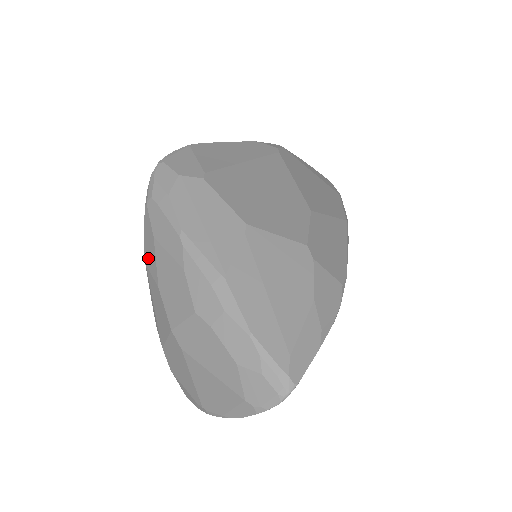
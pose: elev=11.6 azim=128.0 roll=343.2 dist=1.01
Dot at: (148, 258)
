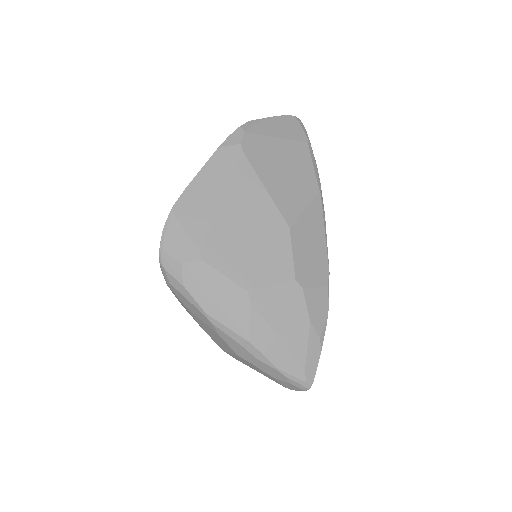
Dot at: (185, 308)
